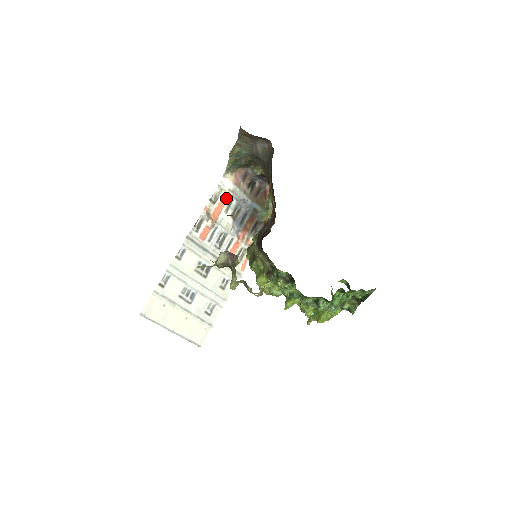
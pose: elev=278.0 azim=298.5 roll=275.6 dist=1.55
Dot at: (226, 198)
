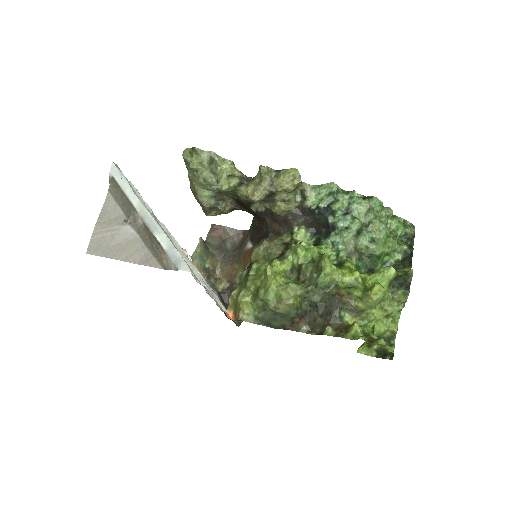
Dot at: occluded
